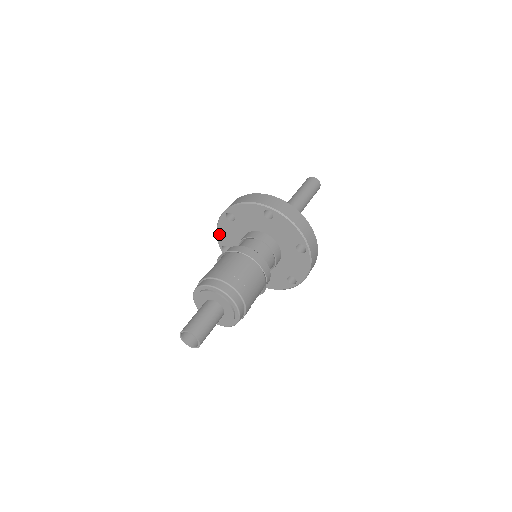
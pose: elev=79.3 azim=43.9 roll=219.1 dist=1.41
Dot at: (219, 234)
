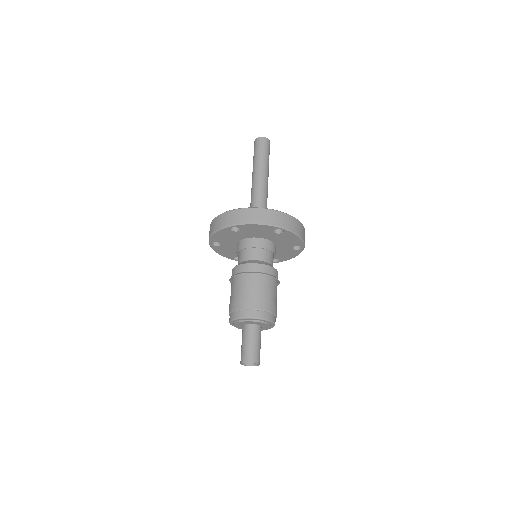
Dot at: (223, 255)
